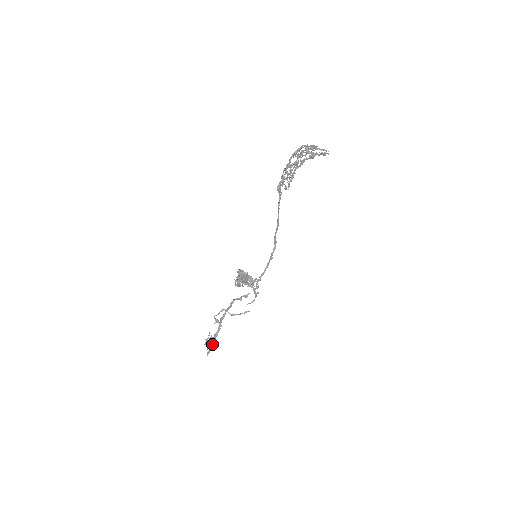
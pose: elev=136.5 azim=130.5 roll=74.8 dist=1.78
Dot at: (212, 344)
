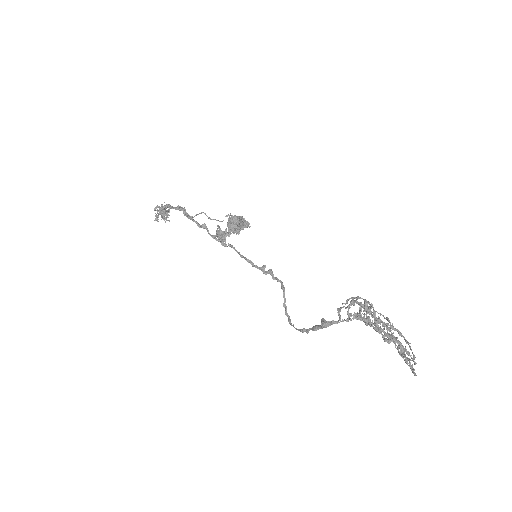
Dot at: occluded
